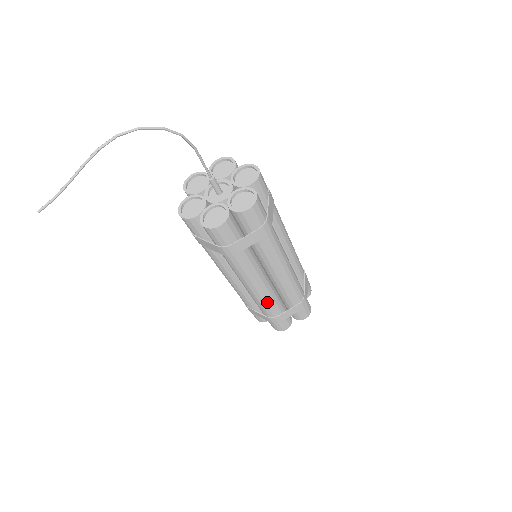
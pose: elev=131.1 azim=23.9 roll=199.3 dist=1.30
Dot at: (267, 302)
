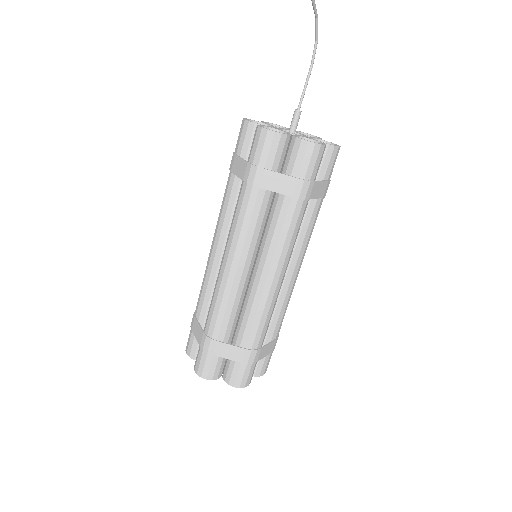
Dot at: (270, 312)
